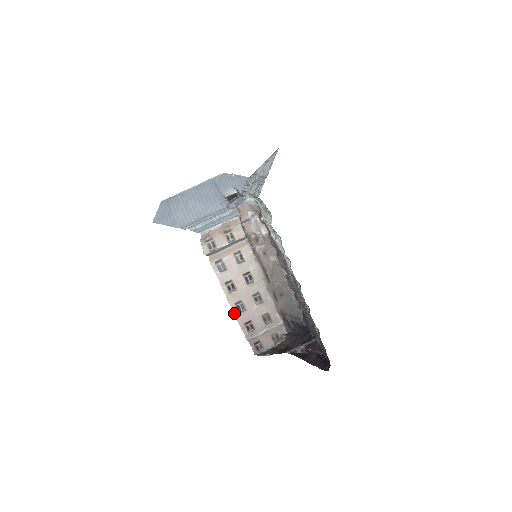
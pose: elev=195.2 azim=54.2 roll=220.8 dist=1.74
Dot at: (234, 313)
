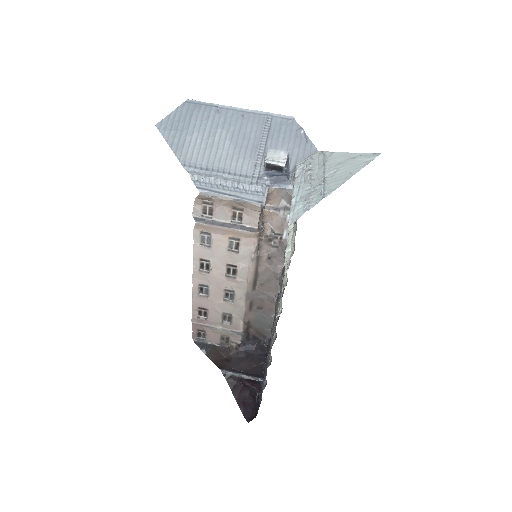
Dot at: (192, 292)
